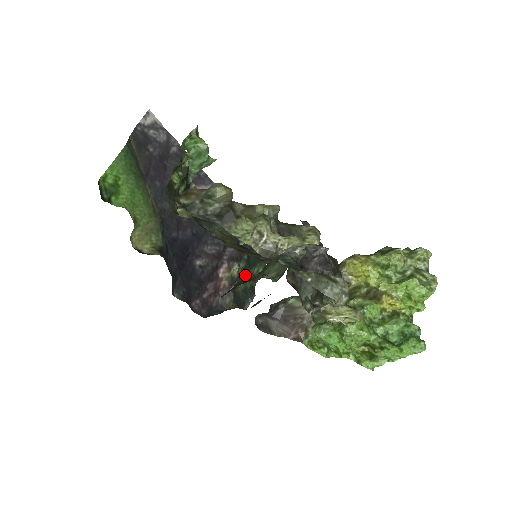
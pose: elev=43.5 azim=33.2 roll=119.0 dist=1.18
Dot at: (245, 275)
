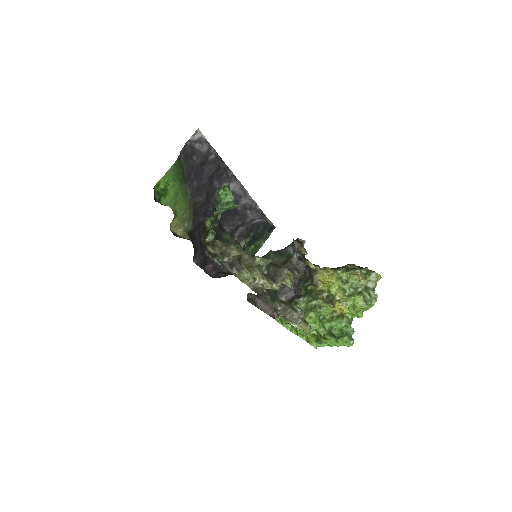
Dot at: (249, 247)
